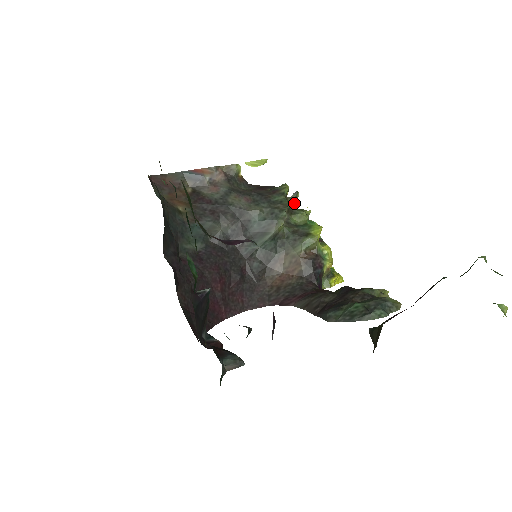
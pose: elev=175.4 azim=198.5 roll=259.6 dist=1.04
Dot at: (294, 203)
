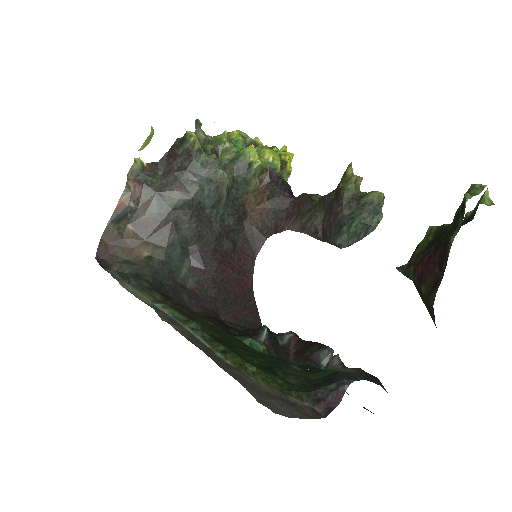
Dot at: (203, 132)
